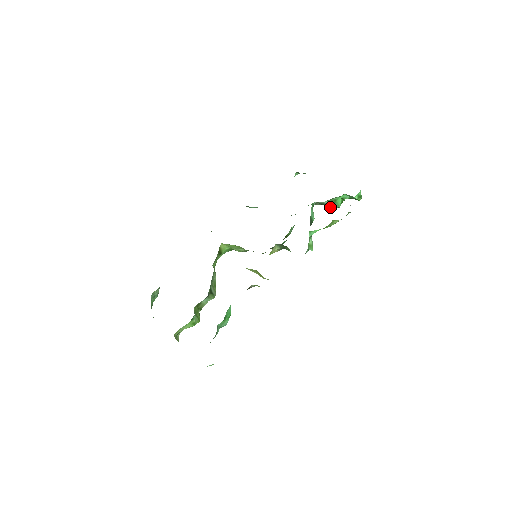
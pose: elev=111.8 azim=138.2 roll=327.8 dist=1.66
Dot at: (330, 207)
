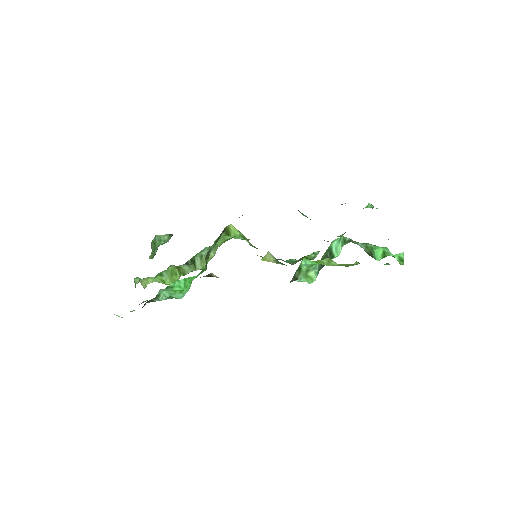
Dot at: (369, 255)
